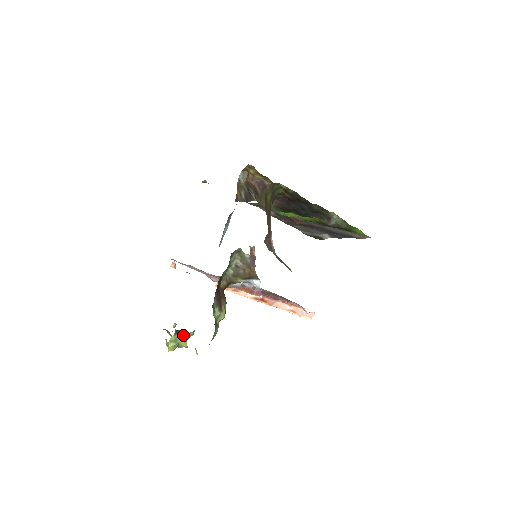
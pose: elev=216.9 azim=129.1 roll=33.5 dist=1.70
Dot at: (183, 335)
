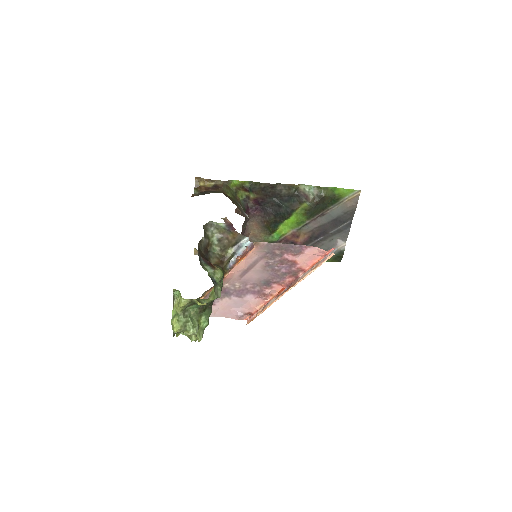
Dot at: (178, 298)
